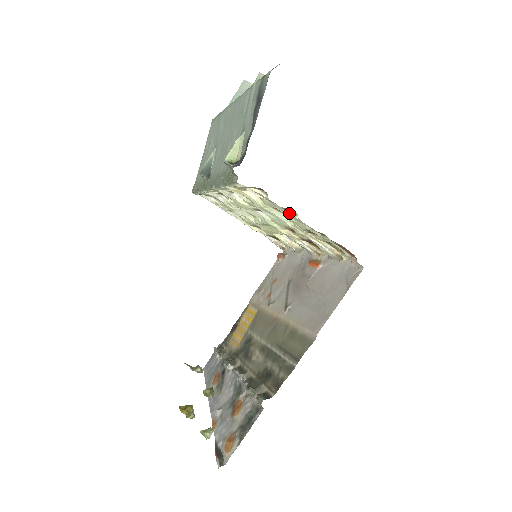
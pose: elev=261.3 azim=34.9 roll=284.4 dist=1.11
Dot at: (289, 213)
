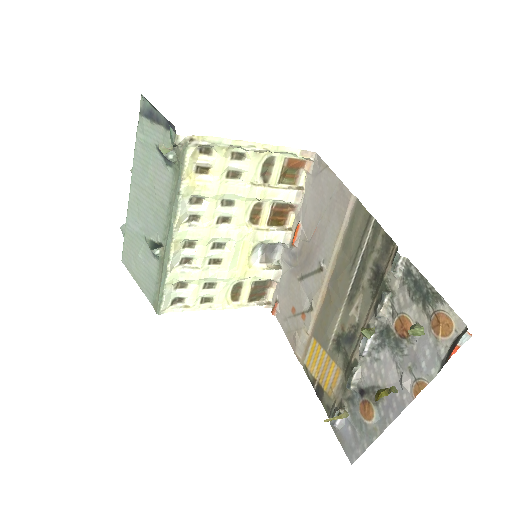
Dot at: (238, 140)
